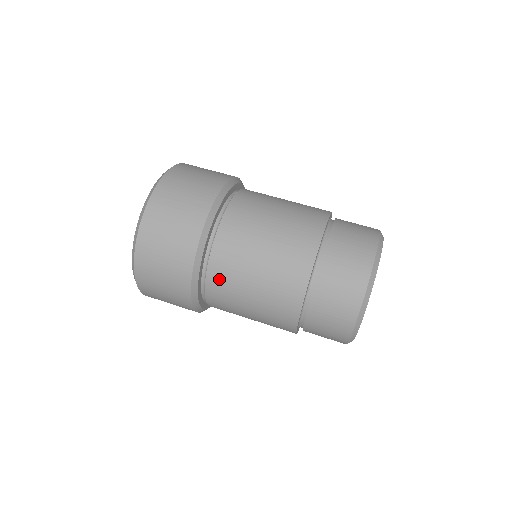
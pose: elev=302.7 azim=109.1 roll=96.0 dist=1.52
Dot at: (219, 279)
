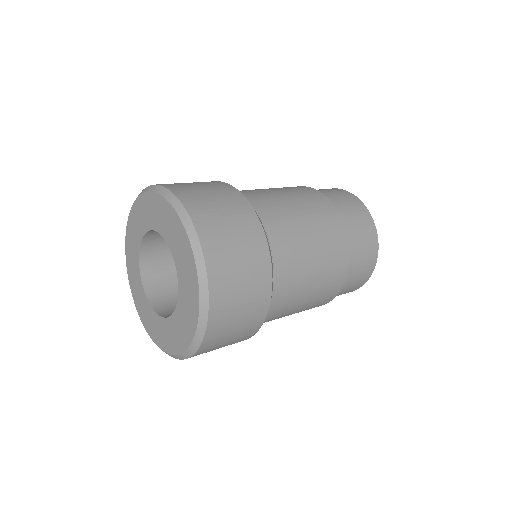
Dot at: (254, 197)
